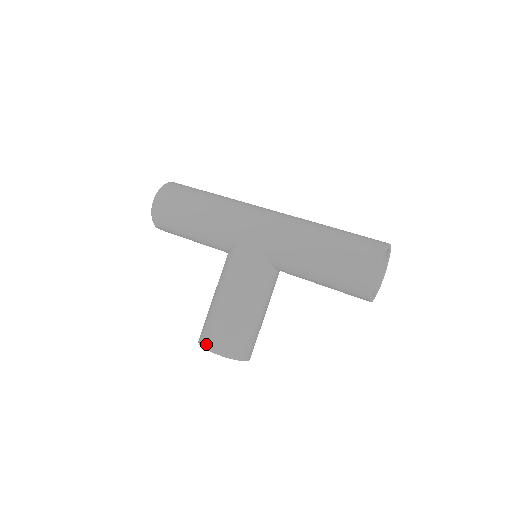
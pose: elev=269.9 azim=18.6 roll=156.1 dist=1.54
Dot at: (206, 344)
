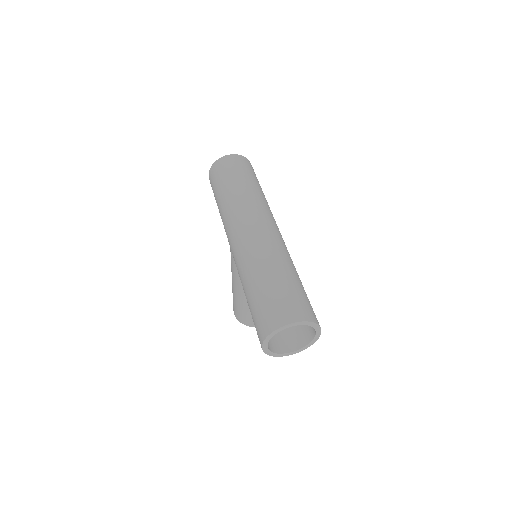
Dot at: occluded
